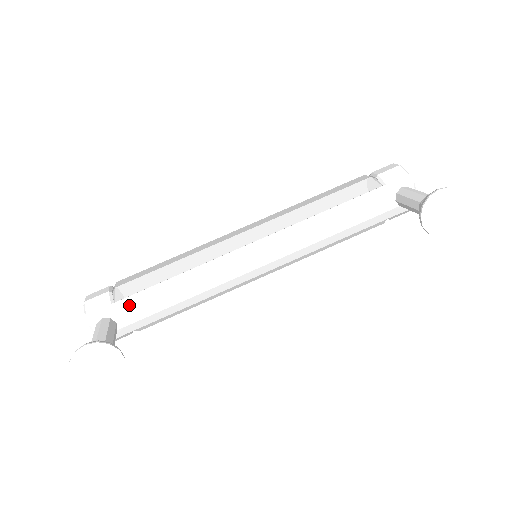
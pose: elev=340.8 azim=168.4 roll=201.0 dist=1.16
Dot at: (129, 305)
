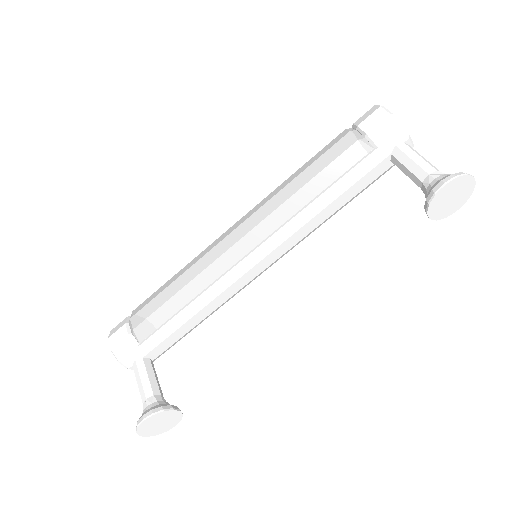
Dot at: (154, 343)
